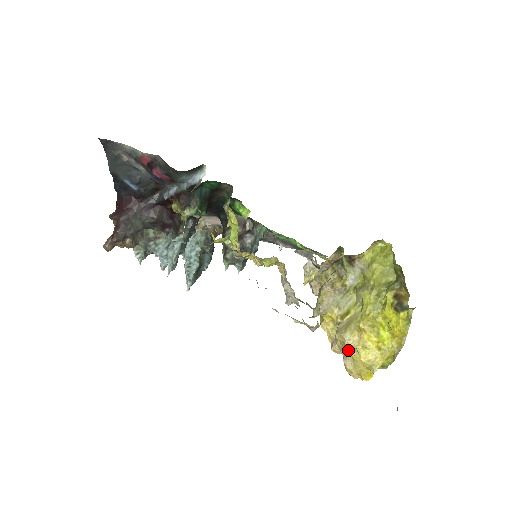
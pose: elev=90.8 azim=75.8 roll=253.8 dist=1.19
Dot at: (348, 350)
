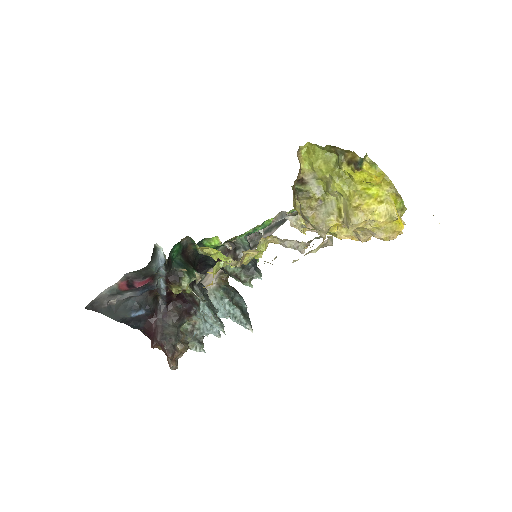
Dot at: (368, 228)
